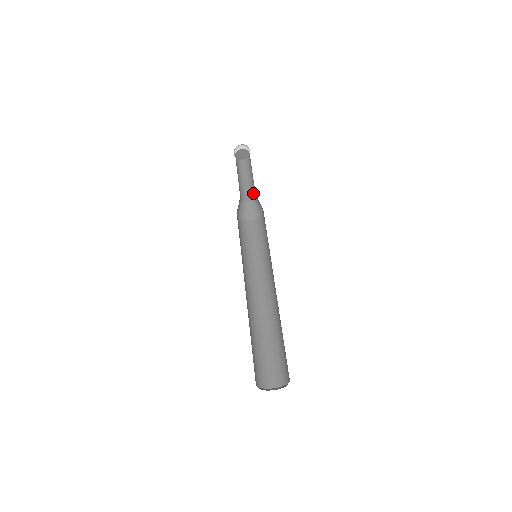
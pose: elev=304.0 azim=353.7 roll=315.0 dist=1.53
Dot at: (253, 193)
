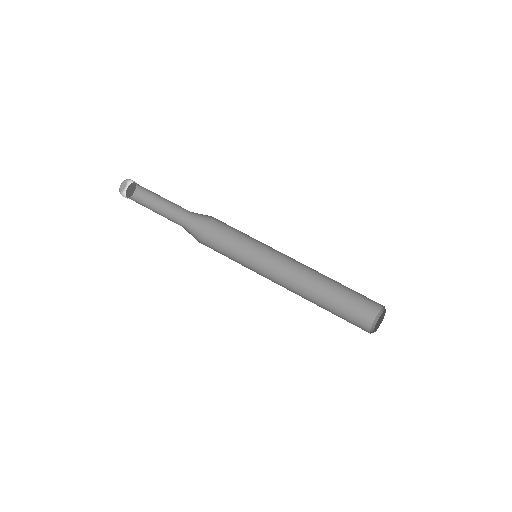
Dot at: (181, 217)
